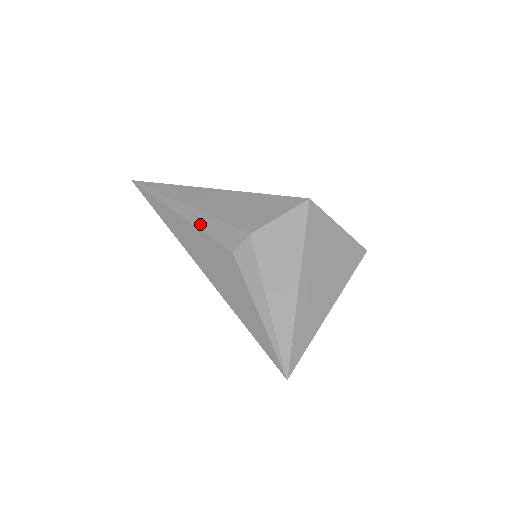
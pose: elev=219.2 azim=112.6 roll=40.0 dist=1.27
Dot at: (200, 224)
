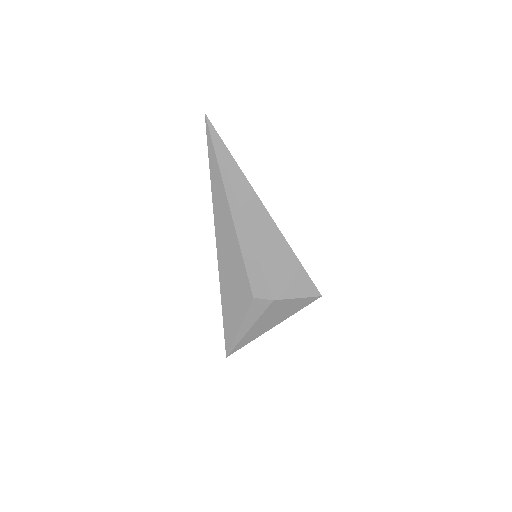
Dot at: (245, 251)
